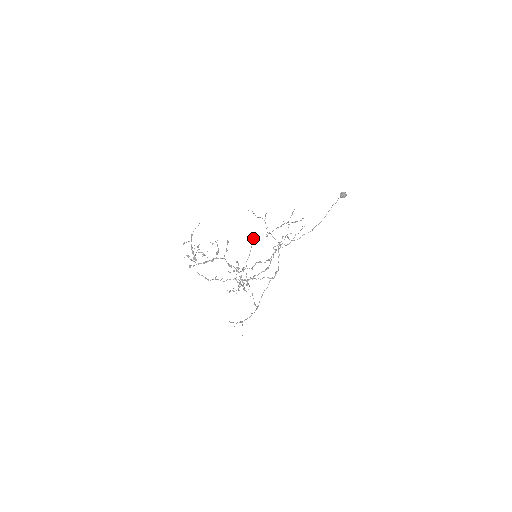
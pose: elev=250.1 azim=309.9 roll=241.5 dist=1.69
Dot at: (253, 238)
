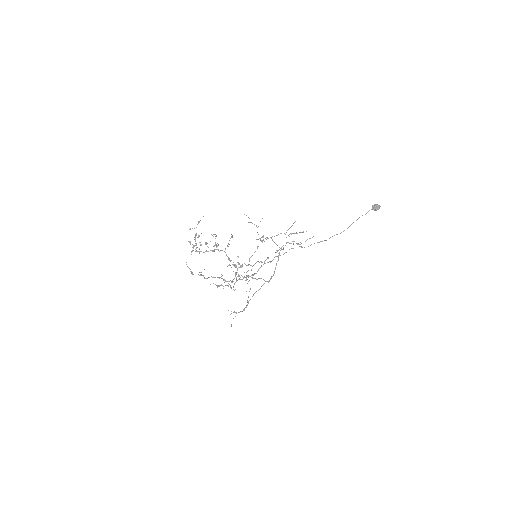
Dot at: (263, 235)
